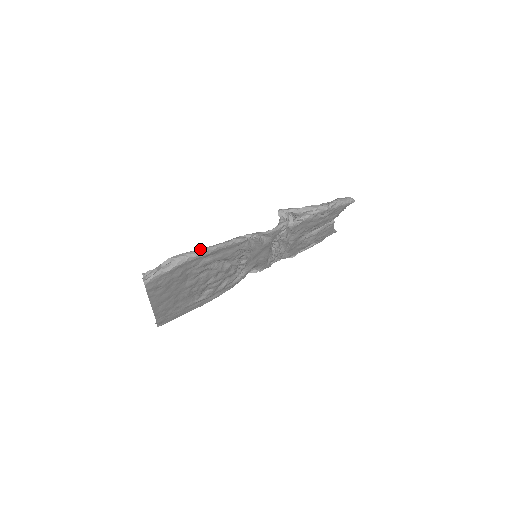
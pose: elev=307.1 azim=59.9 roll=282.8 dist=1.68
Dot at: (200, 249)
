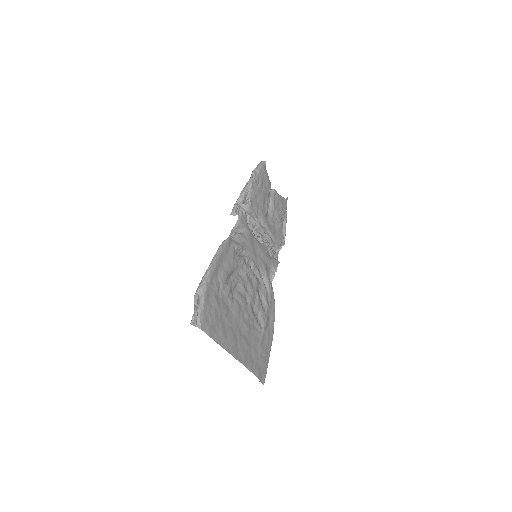
Dot at: (206, 270)
